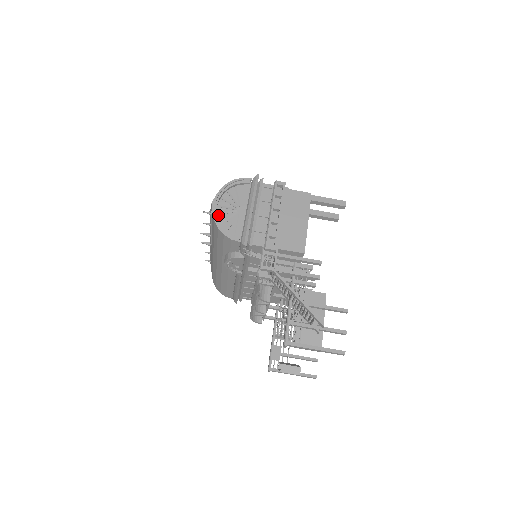
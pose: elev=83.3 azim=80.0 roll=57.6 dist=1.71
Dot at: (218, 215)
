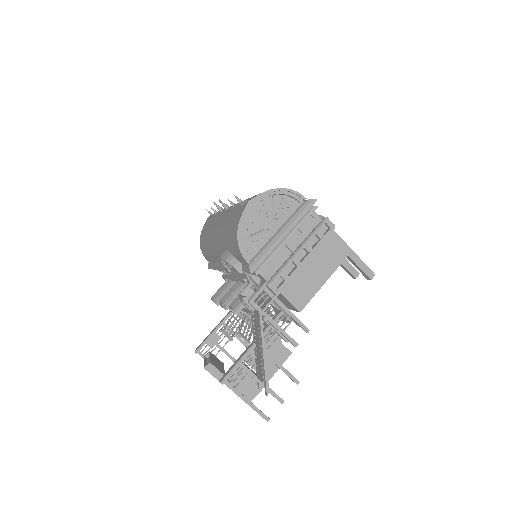
Dot at: (247, 217)
